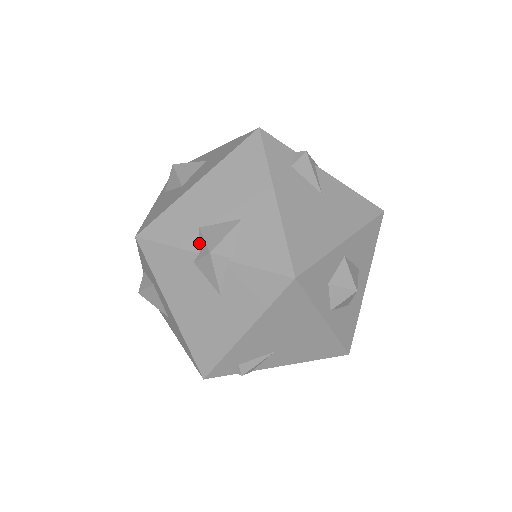
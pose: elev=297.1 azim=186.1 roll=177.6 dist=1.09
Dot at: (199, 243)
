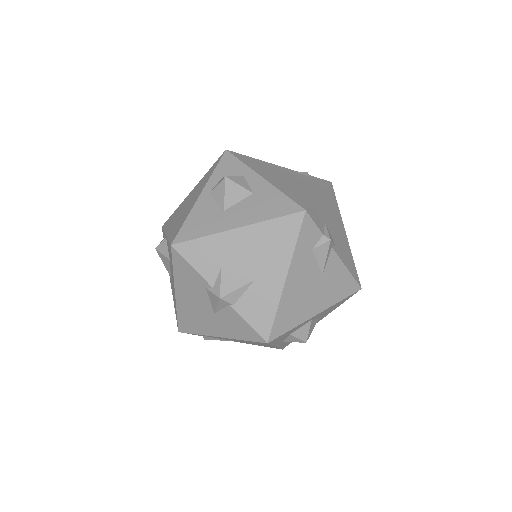
Dot at: (216, 280)
